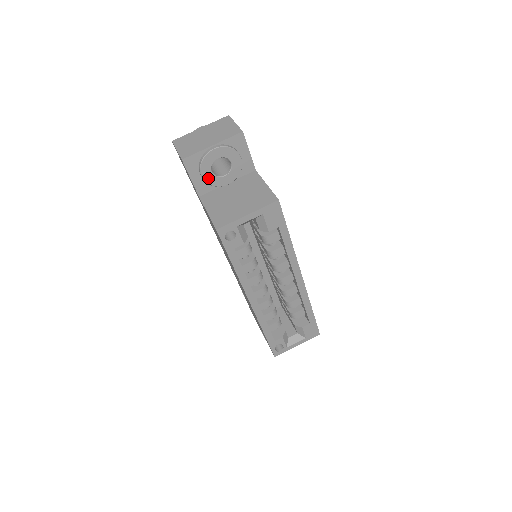
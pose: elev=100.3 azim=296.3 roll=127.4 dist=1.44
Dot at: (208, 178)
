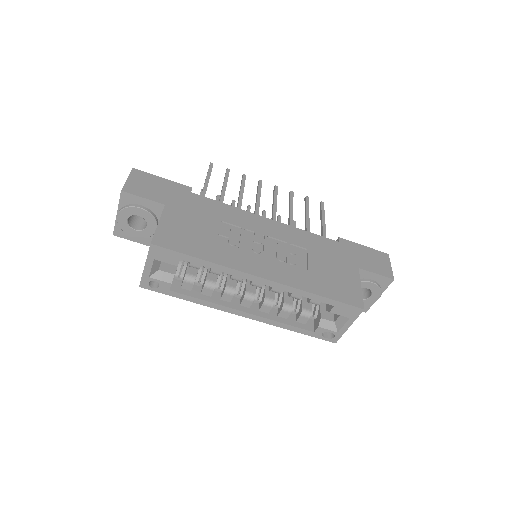
Dot at: (139, 235)
